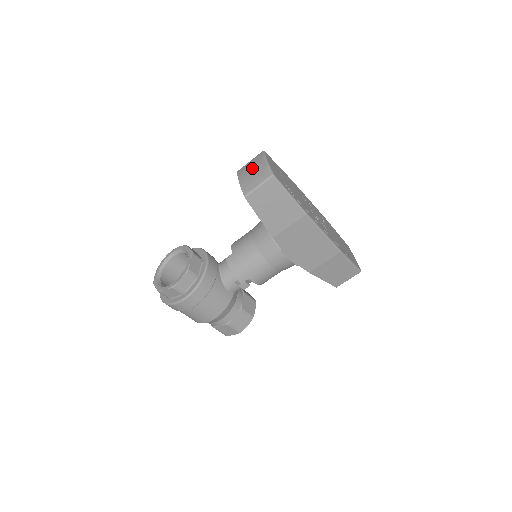
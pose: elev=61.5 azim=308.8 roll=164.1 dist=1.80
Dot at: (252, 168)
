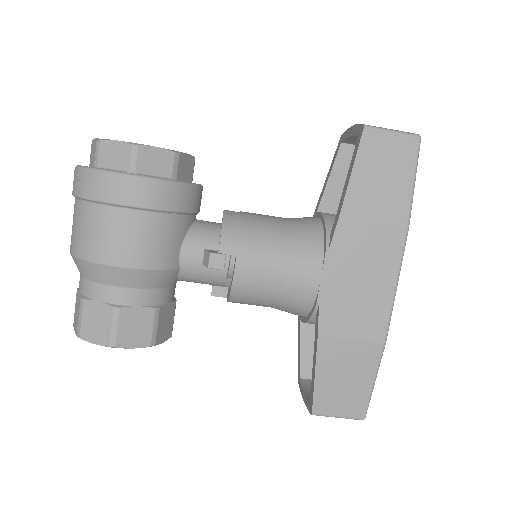
Dot at: occluded
